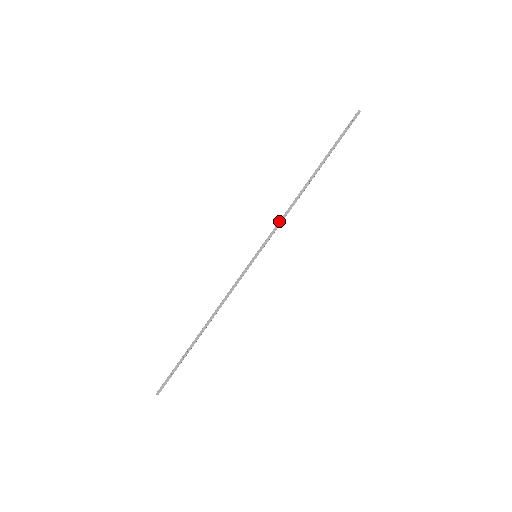
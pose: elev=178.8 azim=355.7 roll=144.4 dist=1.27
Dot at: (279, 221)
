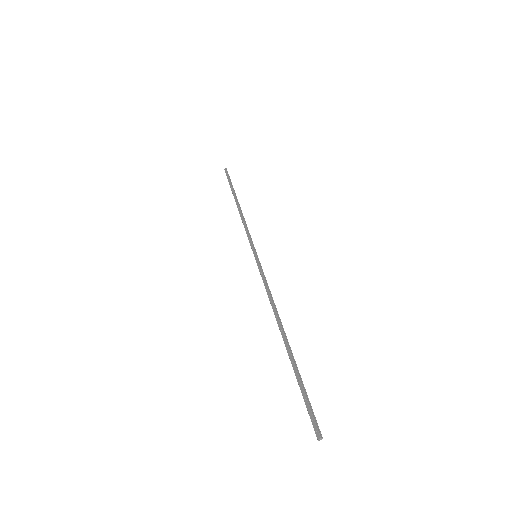
Dot at: occluded
